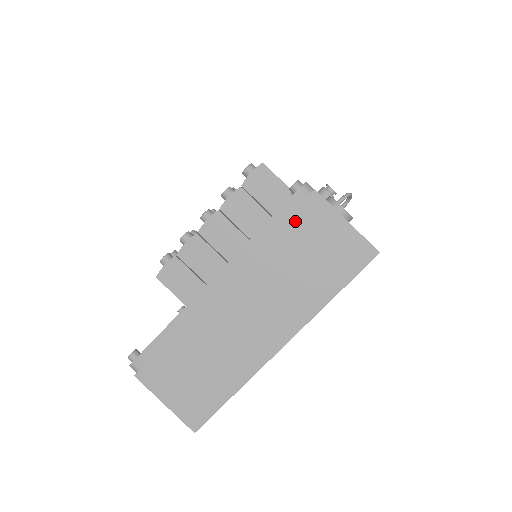
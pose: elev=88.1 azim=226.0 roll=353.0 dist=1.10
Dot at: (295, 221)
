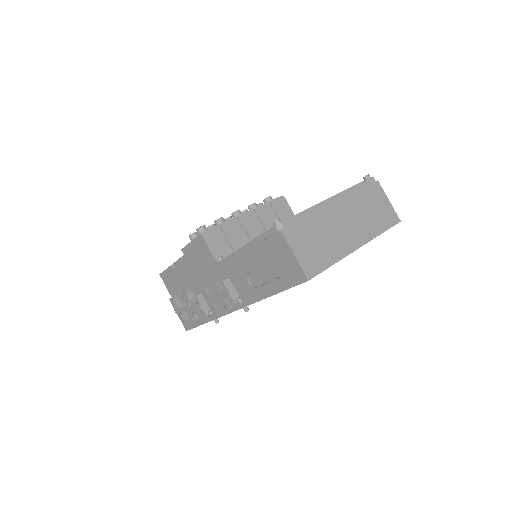
Dot at: (369, 190)
